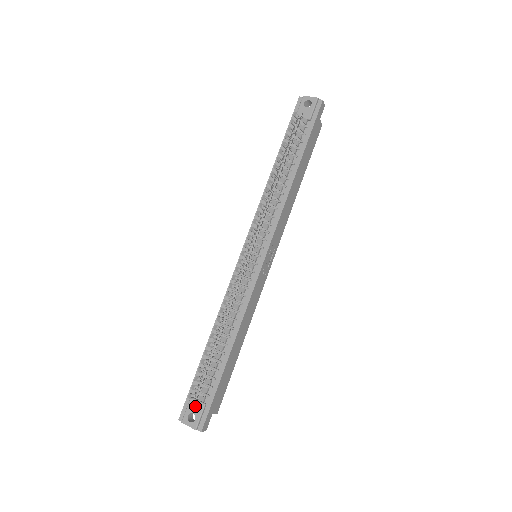
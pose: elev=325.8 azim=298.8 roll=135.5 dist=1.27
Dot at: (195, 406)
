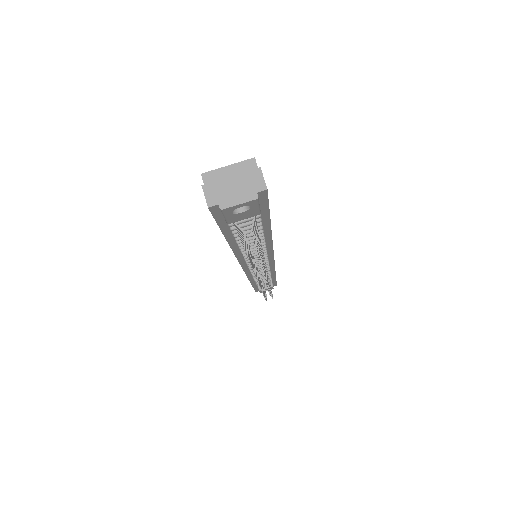
Dot at: occluded
